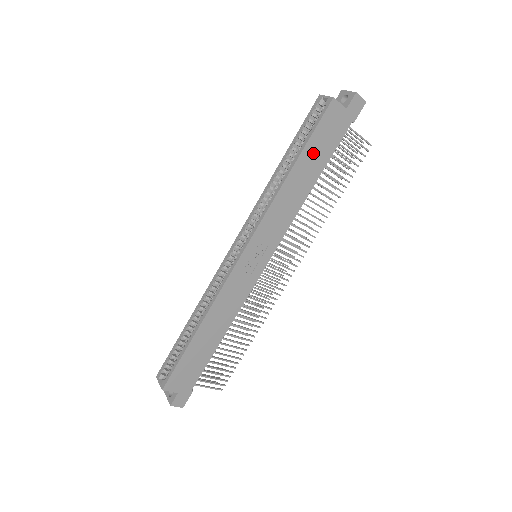
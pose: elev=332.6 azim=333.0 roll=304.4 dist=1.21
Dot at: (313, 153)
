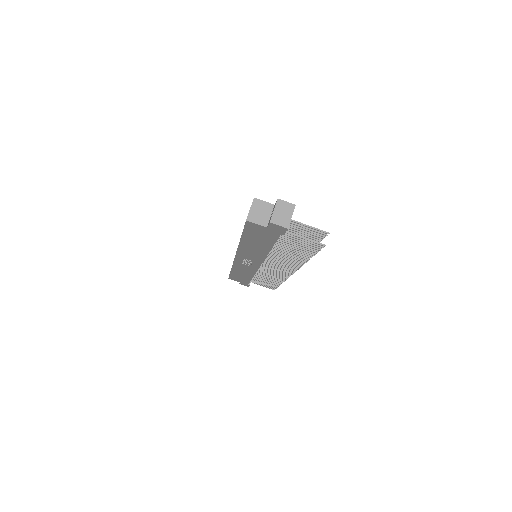
Dot at: (254, 239)
